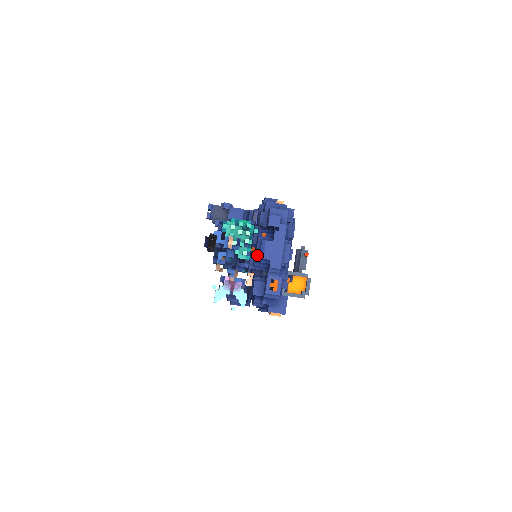
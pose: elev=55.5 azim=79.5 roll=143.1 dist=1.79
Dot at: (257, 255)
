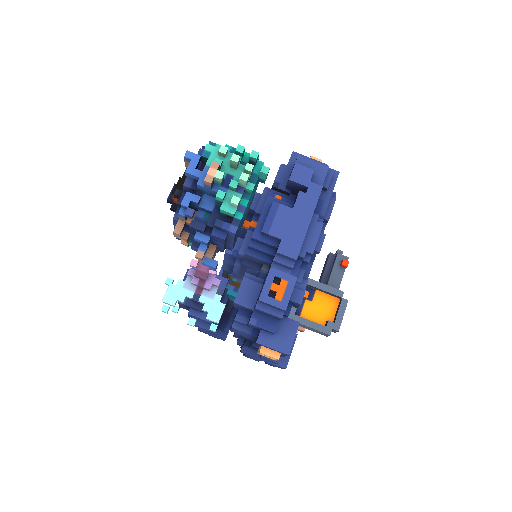
Dot at: (258, 227)
